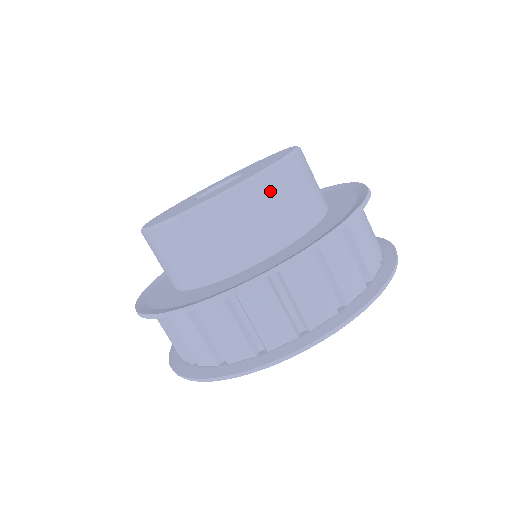
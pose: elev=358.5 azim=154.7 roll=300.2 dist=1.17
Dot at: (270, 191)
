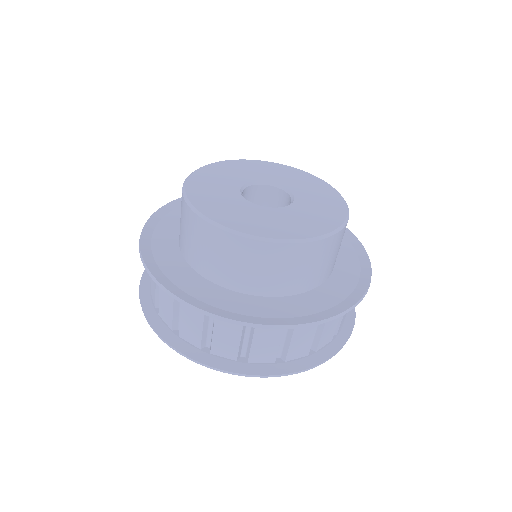
Dot at: (321, 252)
